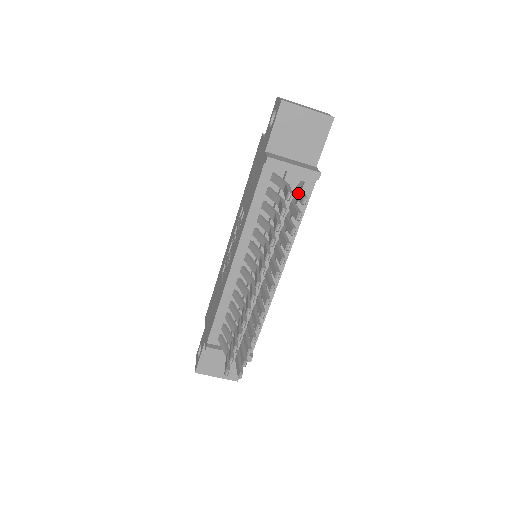
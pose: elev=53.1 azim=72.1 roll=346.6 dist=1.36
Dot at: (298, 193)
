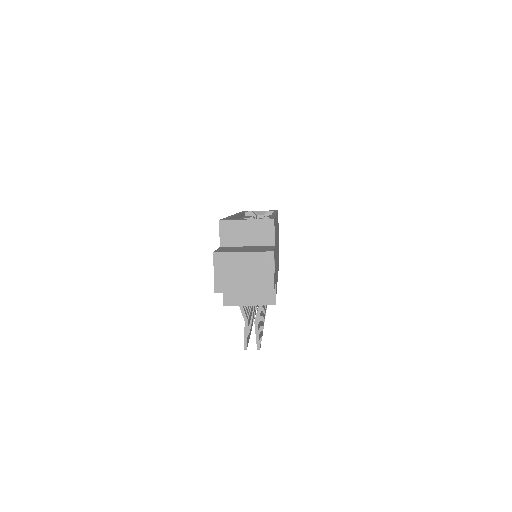
Dot at: (255, 333)
